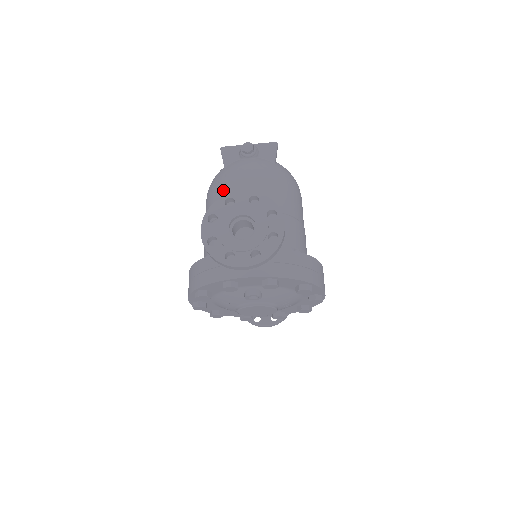
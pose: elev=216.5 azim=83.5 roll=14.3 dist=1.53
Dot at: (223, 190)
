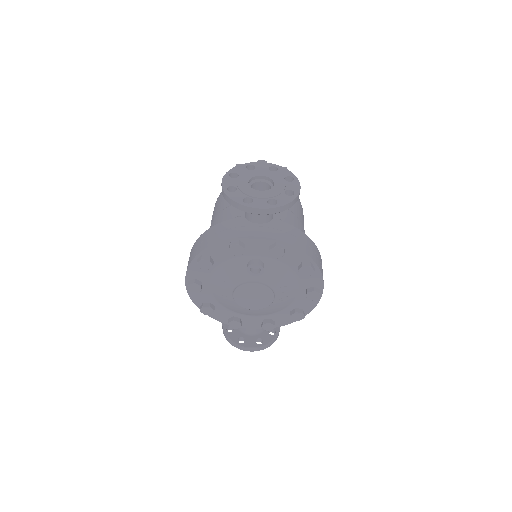
Dot at: occluded
